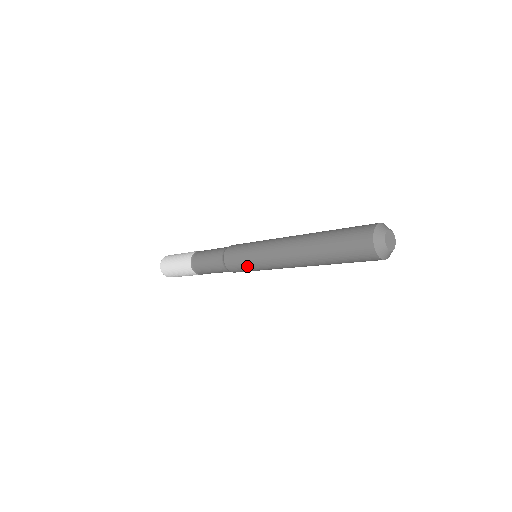
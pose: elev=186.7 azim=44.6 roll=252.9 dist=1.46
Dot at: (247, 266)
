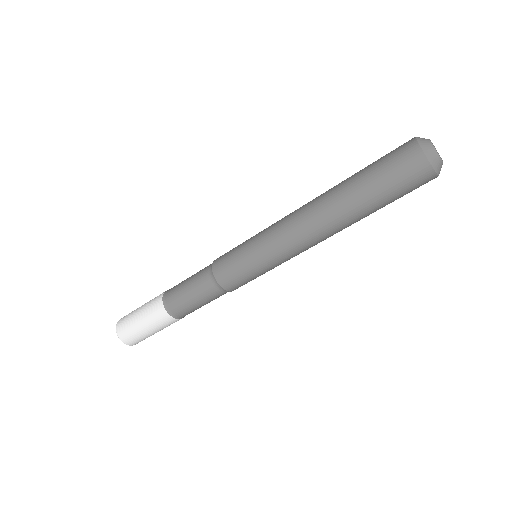
Dot at: (241, 250)
